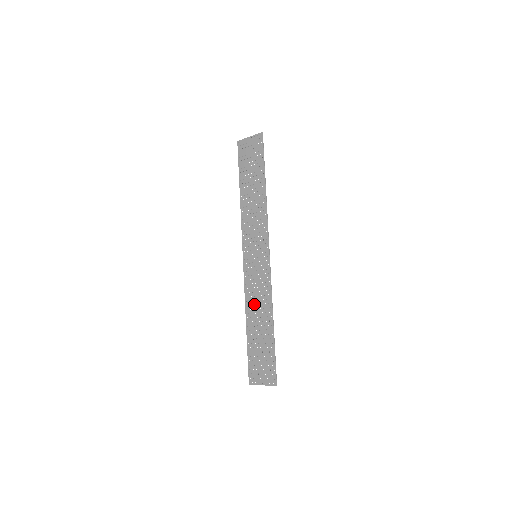
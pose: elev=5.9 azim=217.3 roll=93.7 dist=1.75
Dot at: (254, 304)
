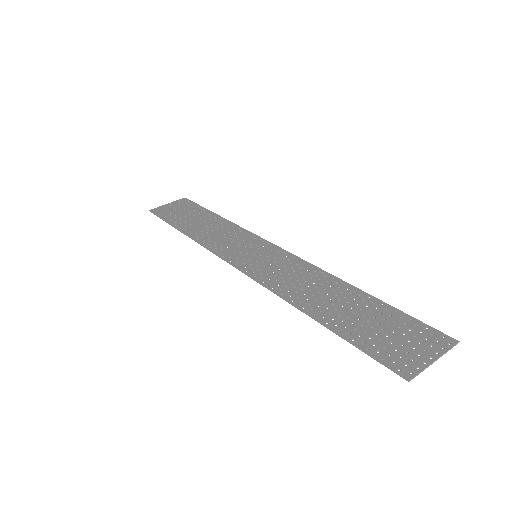
Dot at: (300, 289)
